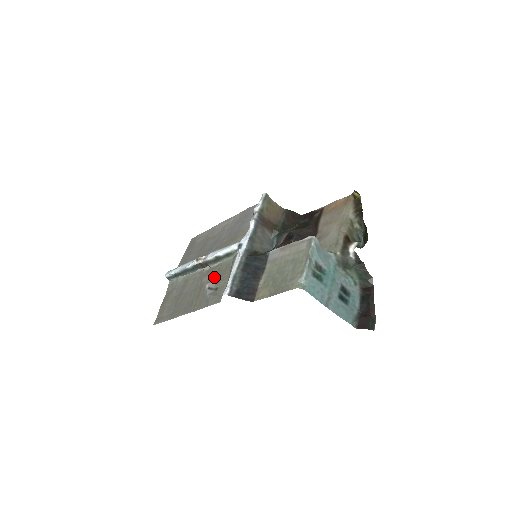
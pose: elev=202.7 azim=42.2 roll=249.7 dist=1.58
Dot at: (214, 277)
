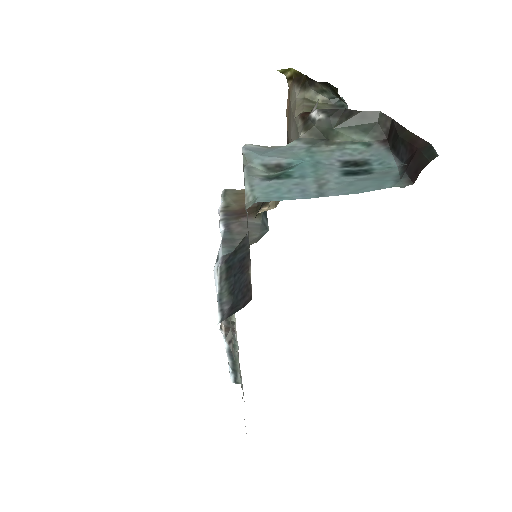
Dot at: occluded
